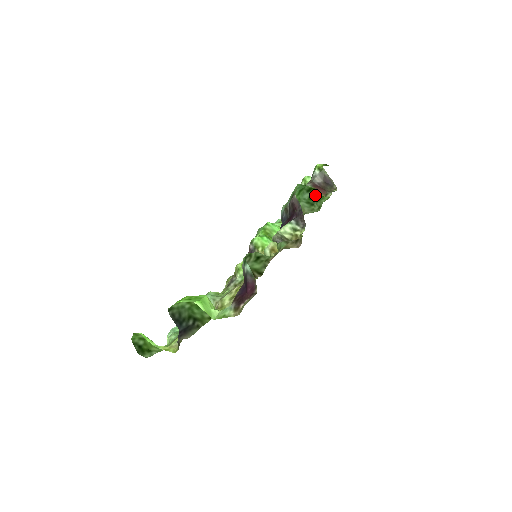
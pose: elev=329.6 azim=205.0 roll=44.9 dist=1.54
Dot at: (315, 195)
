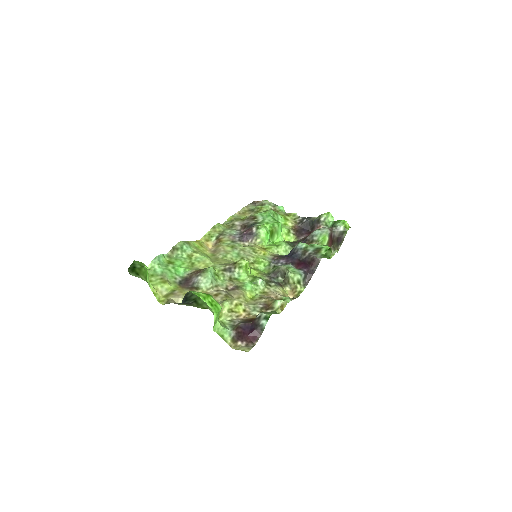
Dot at: (327, 254)
